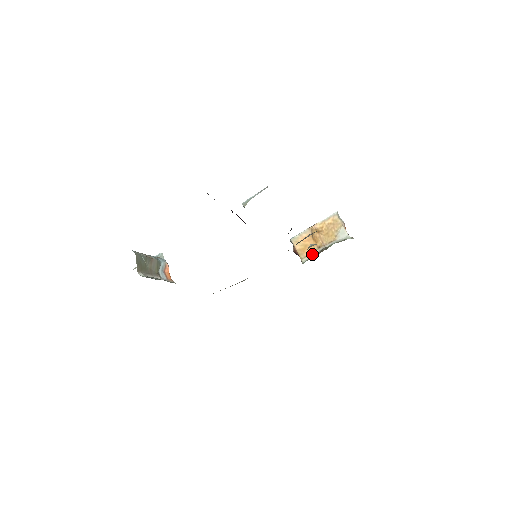
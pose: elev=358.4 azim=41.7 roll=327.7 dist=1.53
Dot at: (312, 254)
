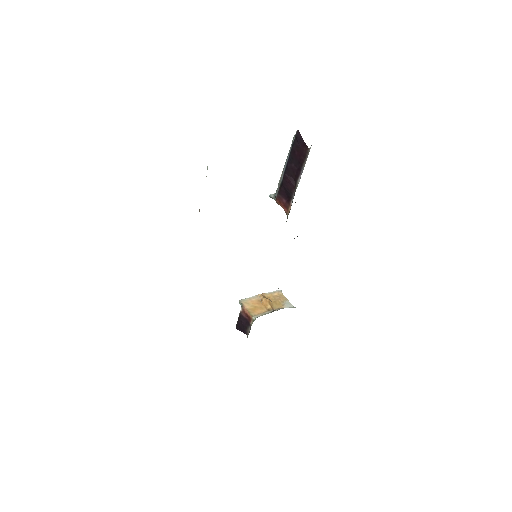
Dot at: (263, 313)
